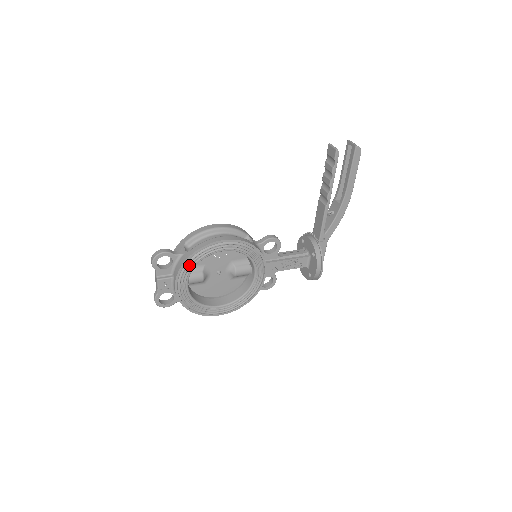
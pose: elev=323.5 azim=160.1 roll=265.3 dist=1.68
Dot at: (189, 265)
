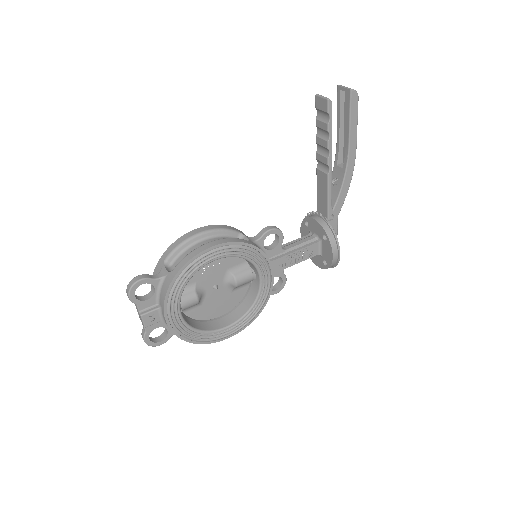
Dot at: (176, 288)
